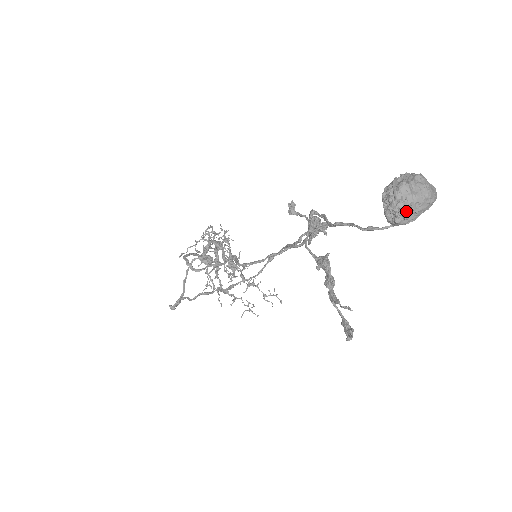
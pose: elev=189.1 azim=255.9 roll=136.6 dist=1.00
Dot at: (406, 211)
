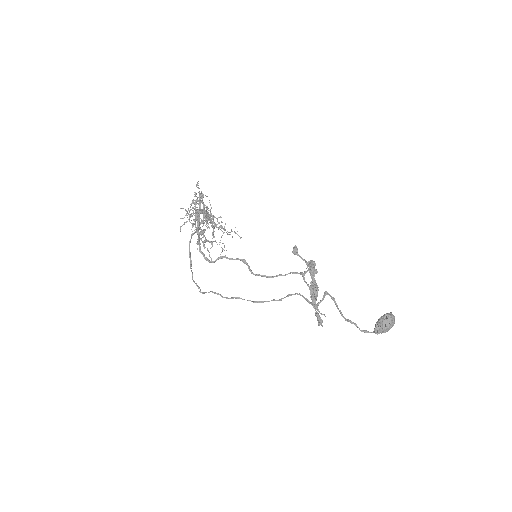
Dot at: occluded
